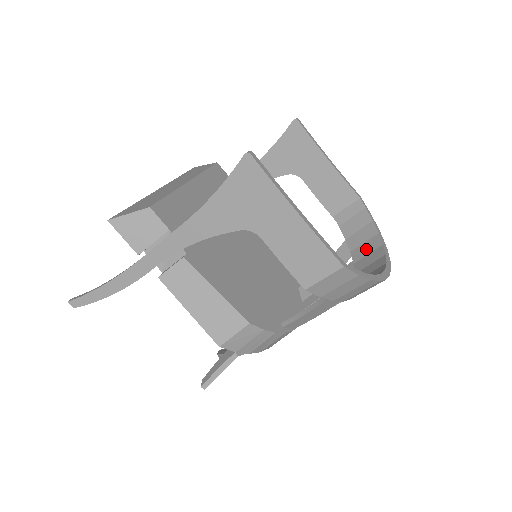
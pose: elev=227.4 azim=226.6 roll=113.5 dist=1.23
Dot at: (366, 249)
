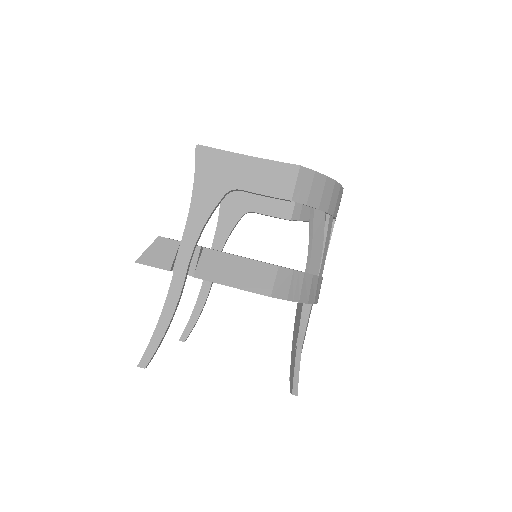
Dot at: occluded
